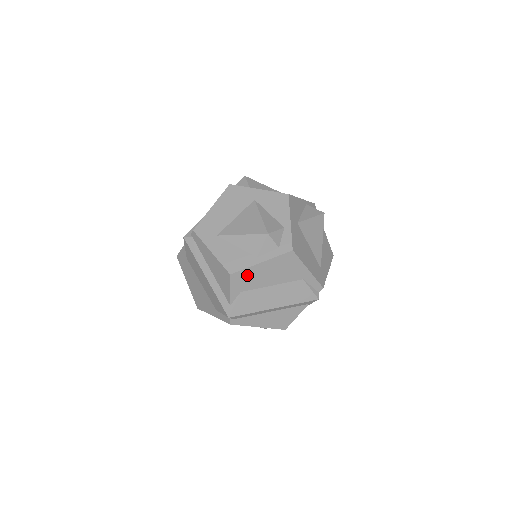
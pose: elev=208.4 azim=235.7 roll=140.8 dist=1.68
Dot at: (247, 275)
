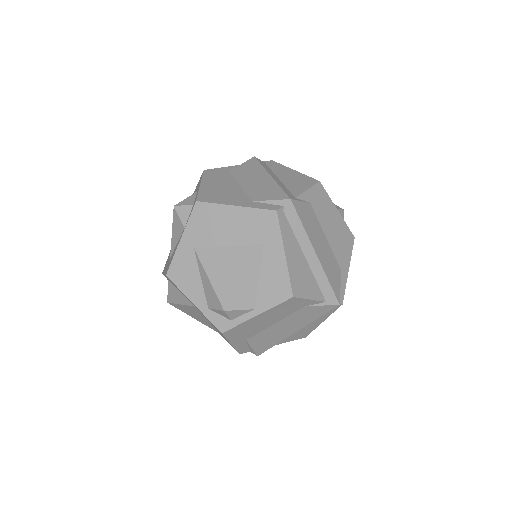
Dot at: (325, 201)
